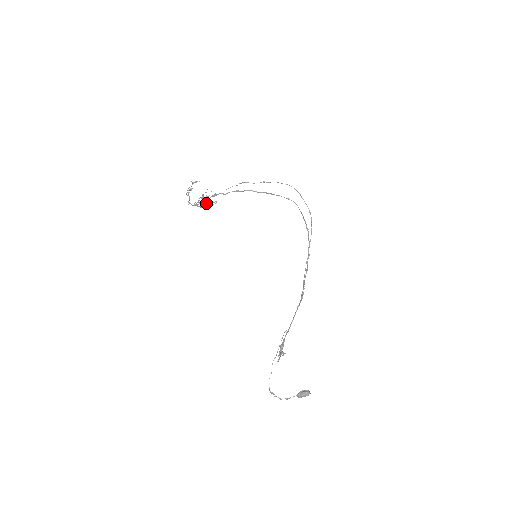
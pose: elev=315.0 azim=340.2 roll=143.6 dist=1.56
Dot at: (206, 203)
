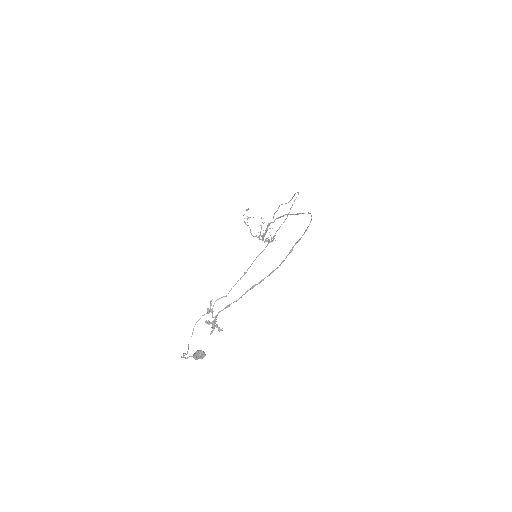
Dot at: (268, 237)
